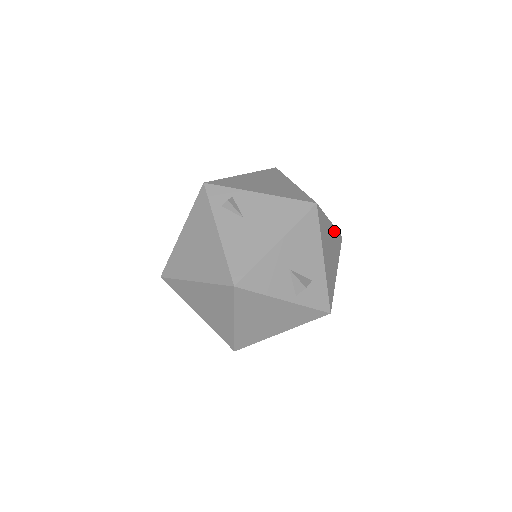
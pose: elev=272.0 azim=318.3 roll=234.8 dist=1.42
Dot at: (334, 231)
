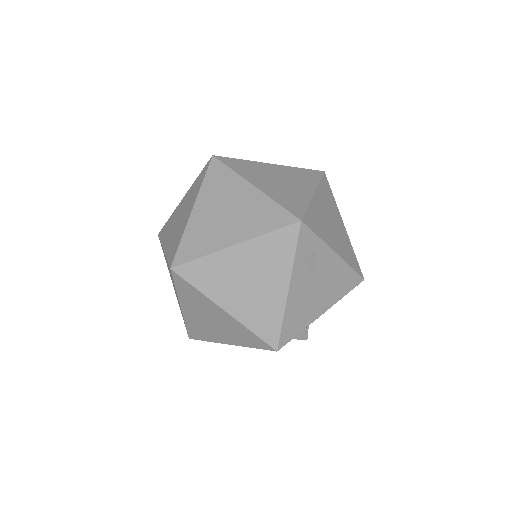
Dot at: occluded
